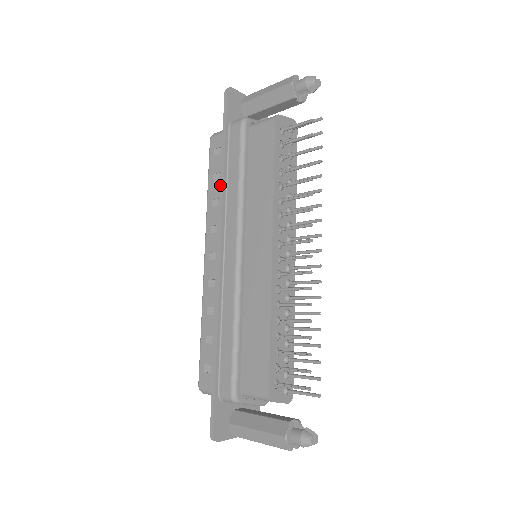
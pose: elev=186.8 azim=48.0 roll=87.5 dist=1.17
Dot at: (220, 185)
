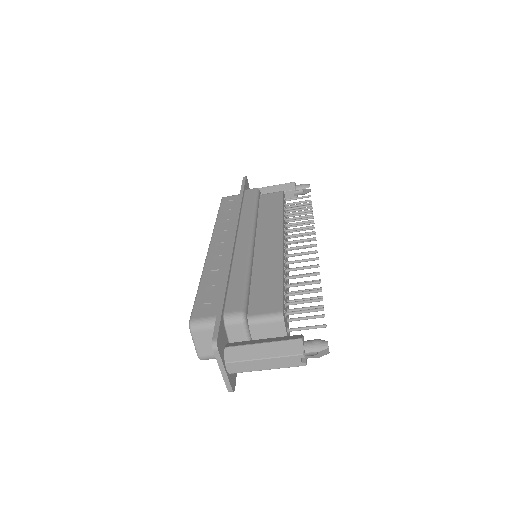
Dot at: (237, 208)
